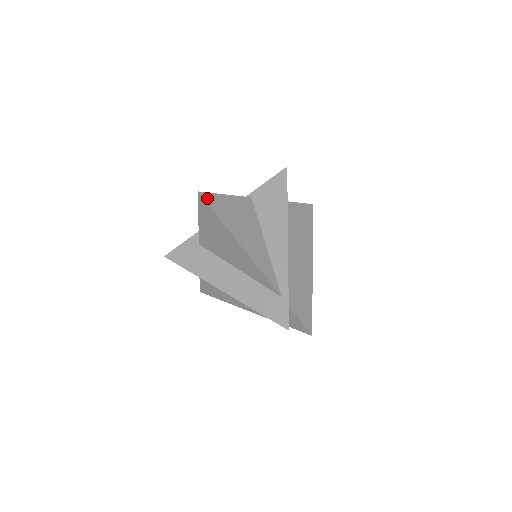
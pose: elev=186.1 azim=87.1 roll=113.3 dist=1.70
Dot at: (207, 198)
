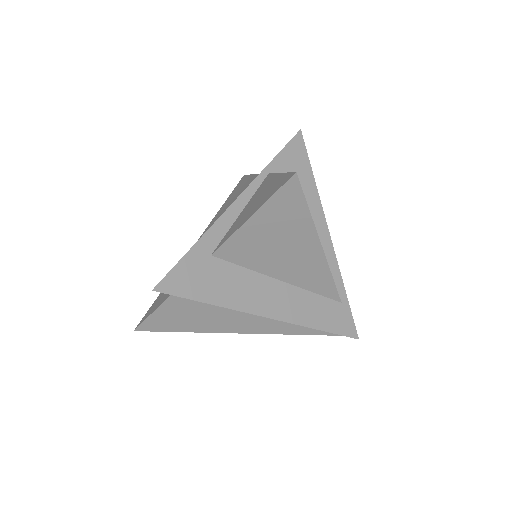
Dot at: (297, 182)
